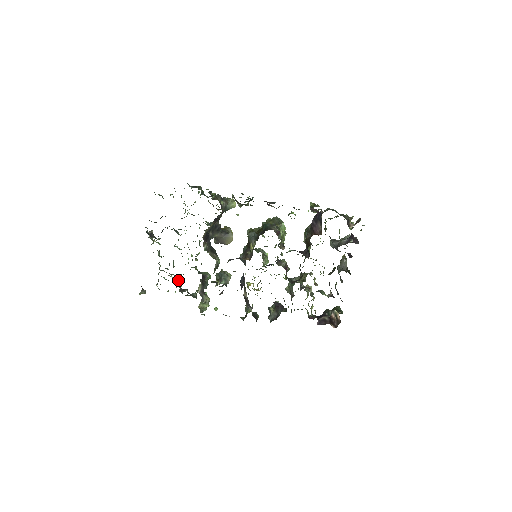
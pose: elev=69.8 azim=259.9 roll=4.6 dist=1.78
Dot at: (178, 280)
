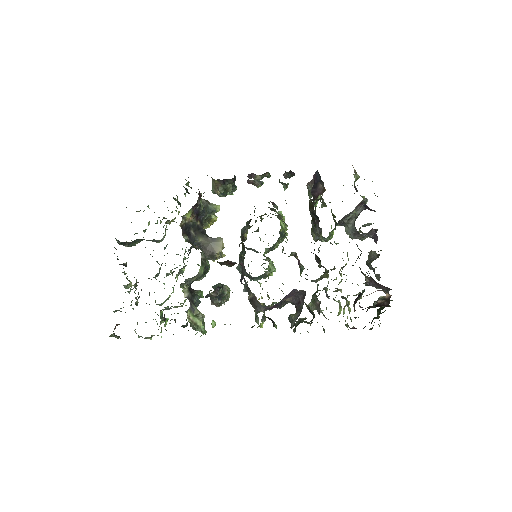
Dot at: occluded
